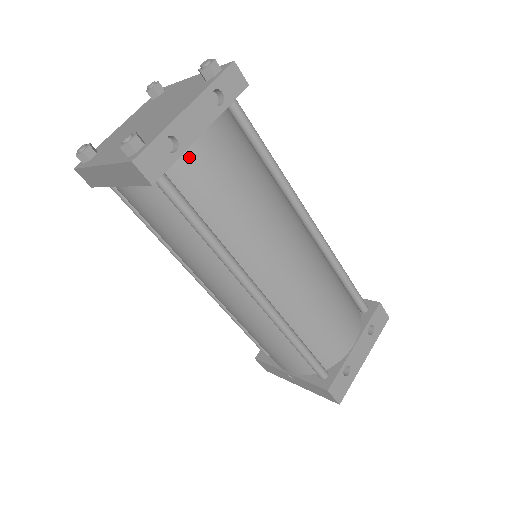
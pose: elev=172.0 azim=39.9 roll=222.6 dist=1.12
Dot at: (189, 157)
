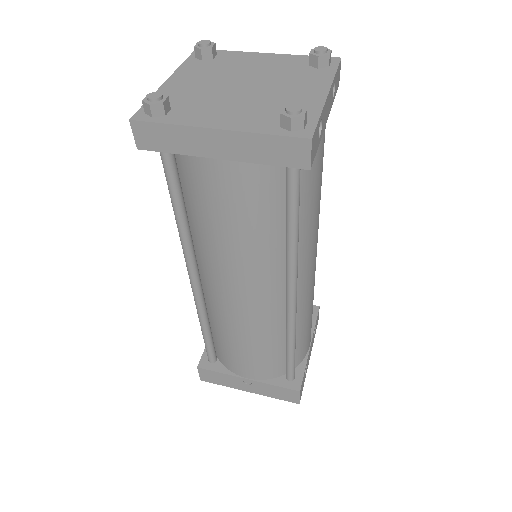
Dot at: occluded
